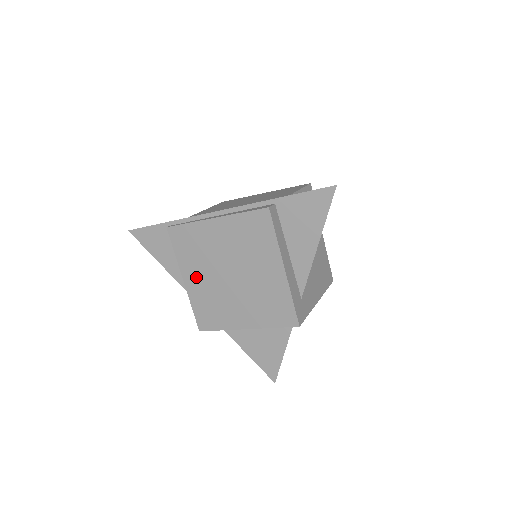
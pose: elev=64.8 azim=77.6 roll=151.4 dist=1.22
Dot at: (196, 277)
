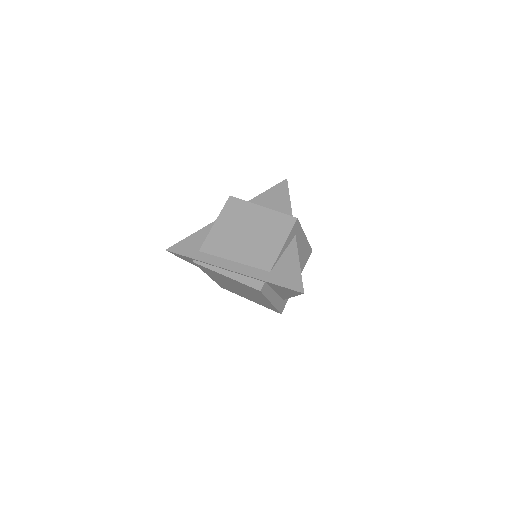
Dot at: (216, 279)
